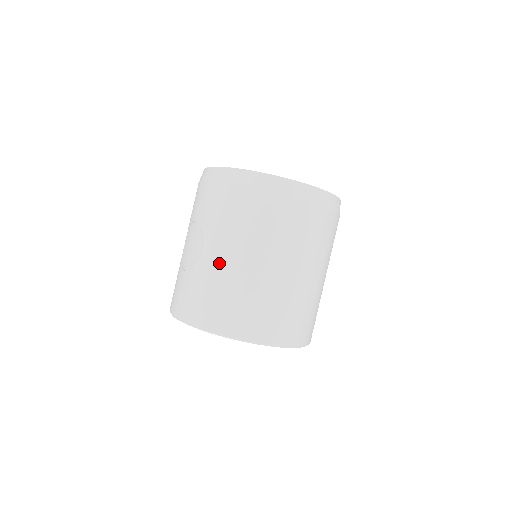
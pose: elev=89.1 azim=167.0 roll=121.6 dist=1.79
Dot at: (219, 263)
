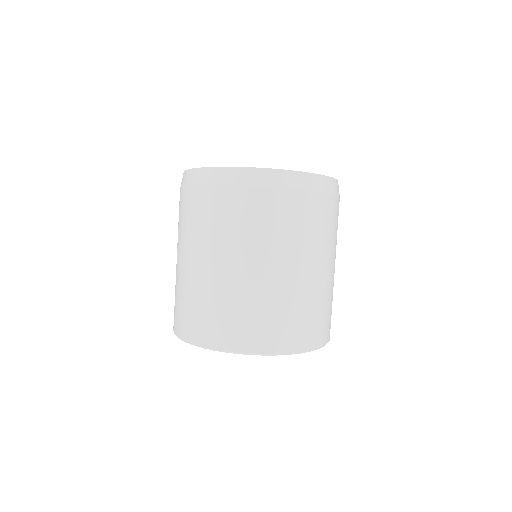
Dot at: (194, 271)
